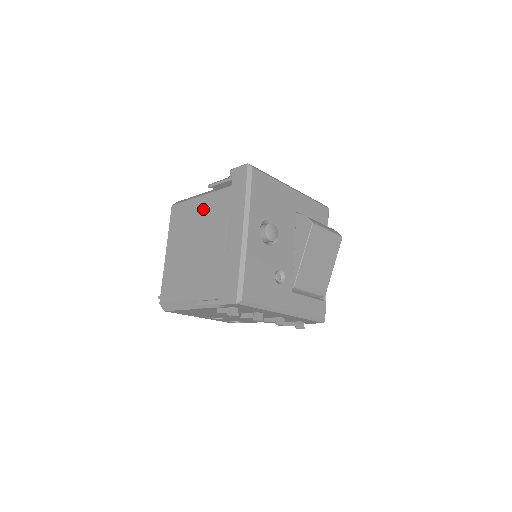
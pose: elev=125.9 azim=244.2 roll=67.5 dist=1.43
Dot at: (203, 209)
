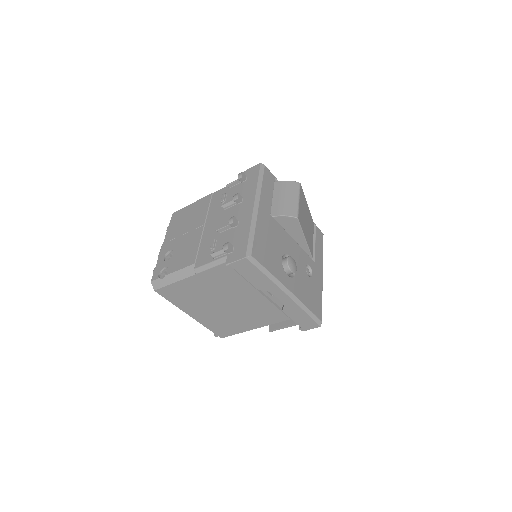
Dot at: (205, 284)
